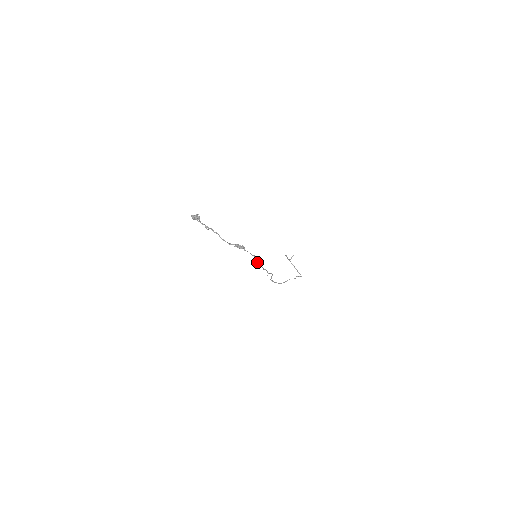
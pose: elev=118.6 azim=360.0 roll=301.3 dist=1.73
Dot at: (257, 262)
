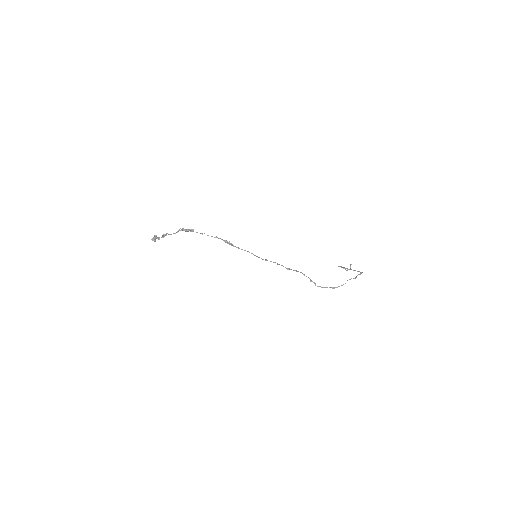
Dot at: occluded
